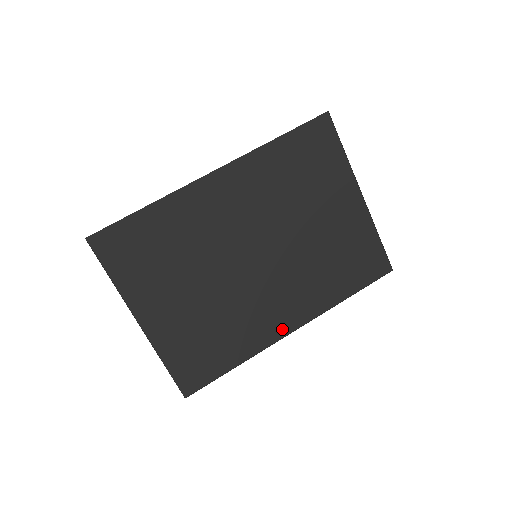
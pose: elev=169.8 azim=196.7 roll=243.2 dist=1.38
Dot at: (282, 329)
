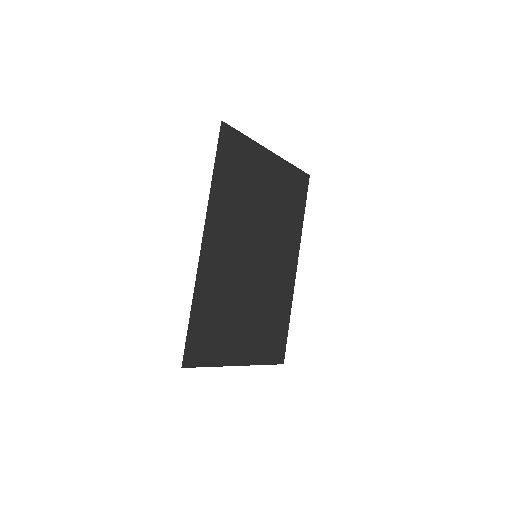
Dot at: (292, 274)
